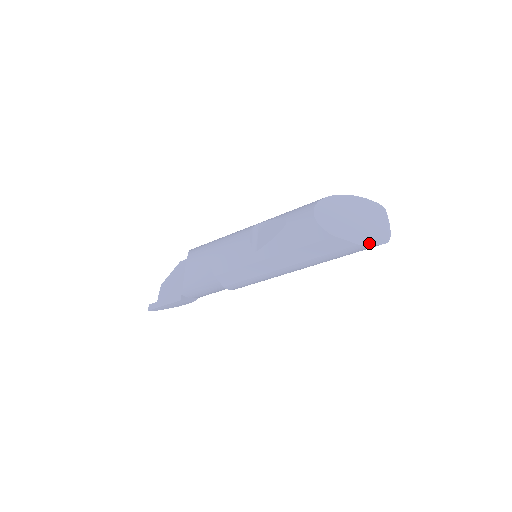
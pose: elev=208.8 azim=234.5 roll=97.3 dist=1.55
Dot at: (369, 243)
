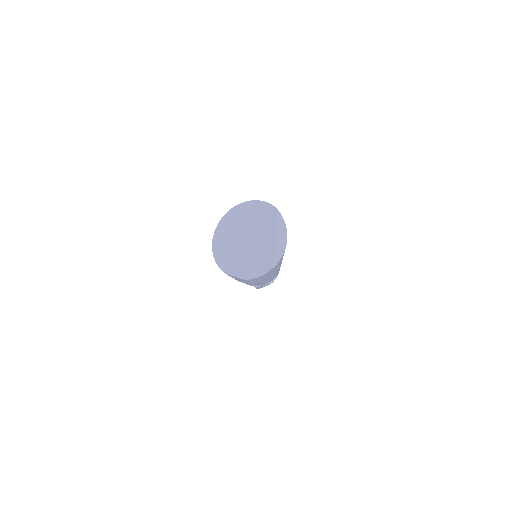
Dot at: (253, 275)
